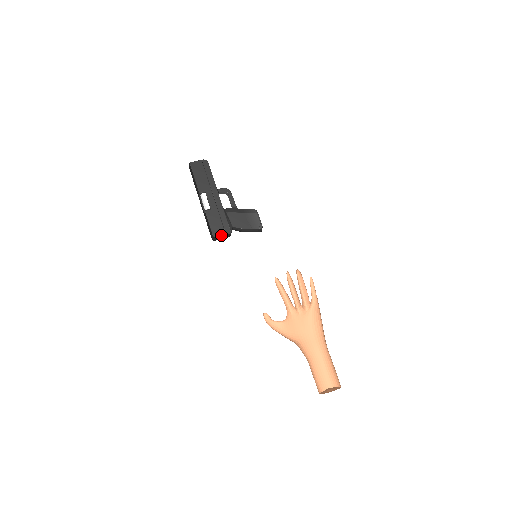
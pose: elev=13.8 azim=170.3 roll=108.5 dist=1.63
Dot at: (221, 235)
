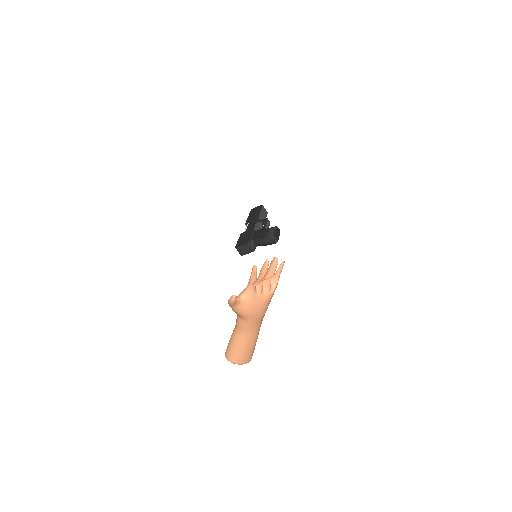
Dot at: (240, 246)
